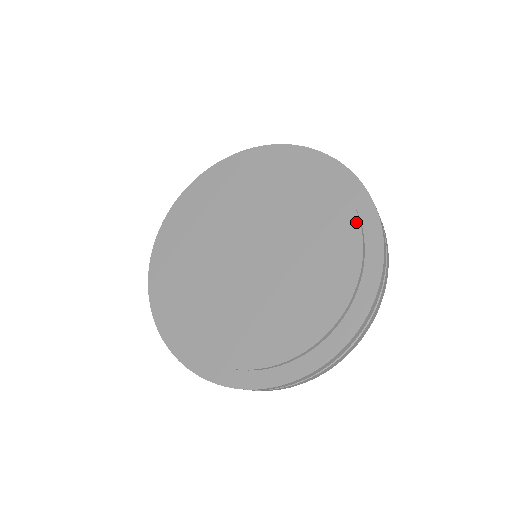
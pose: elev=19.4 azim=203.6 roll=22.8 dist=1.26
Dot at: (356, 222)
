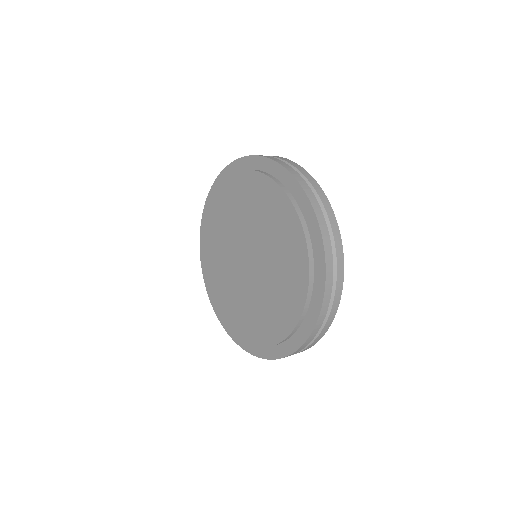
Dot at: (276, 187)
